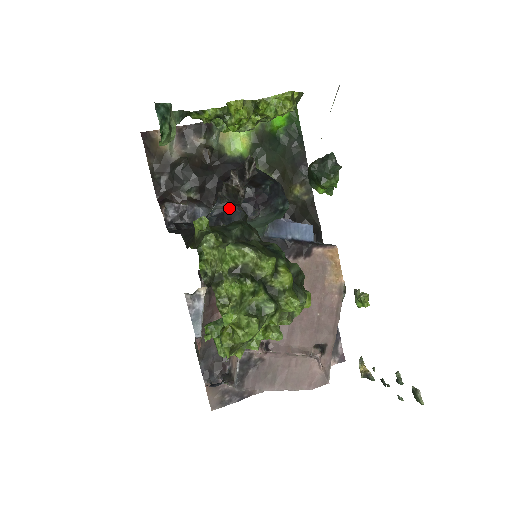
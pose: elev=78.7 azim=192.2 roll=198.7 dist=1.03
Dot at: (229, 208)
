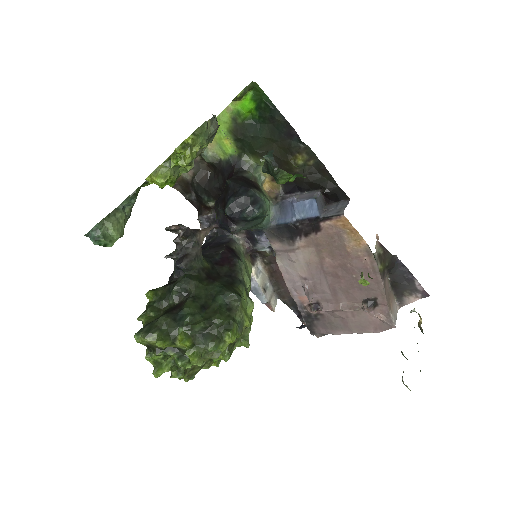
Dot at: occluded
